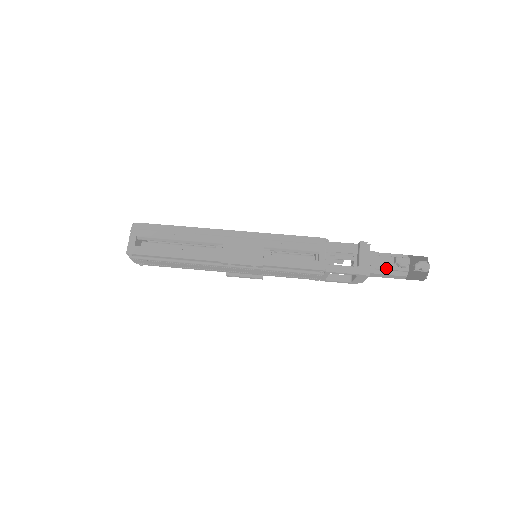
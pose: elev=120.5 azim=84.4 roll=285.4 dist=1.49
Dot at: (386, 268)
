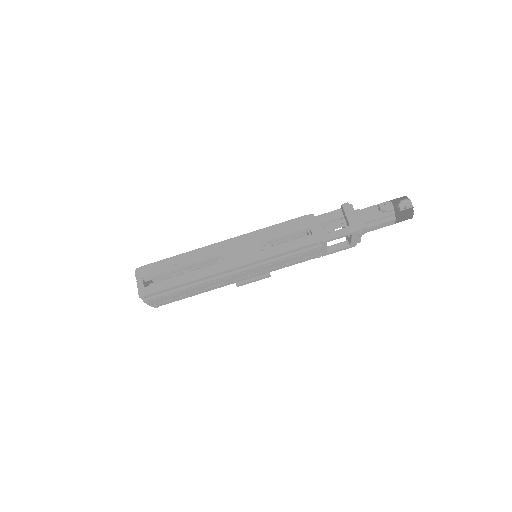
Dot at: (374, 219)
